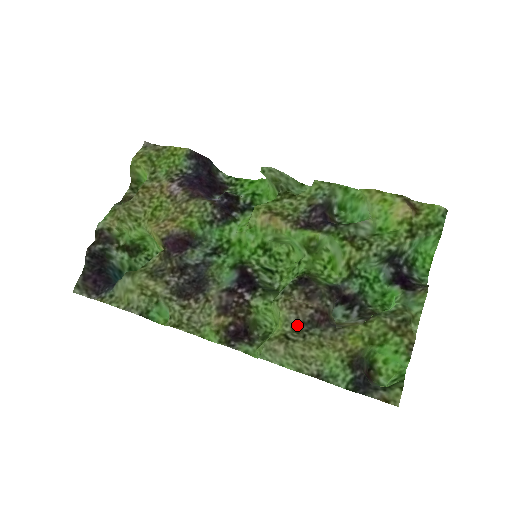
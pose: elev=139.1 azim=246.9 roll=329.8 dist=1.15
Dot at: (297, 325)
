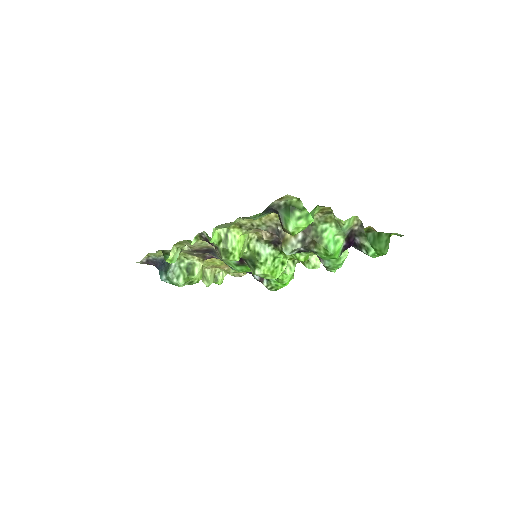
Dot at: occluded
